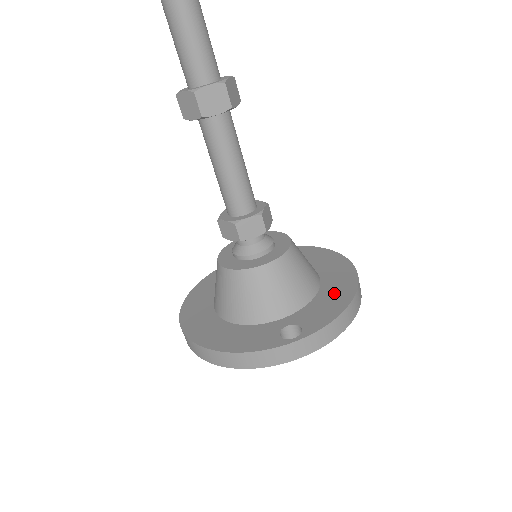
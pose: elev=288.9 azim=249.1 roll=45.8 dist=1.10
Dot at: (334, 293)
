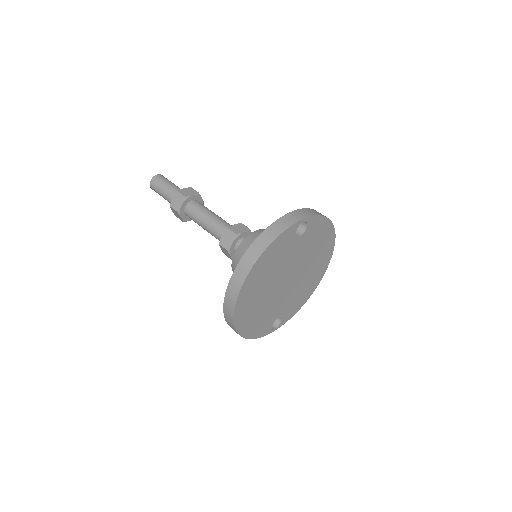
Dot at: occluded
